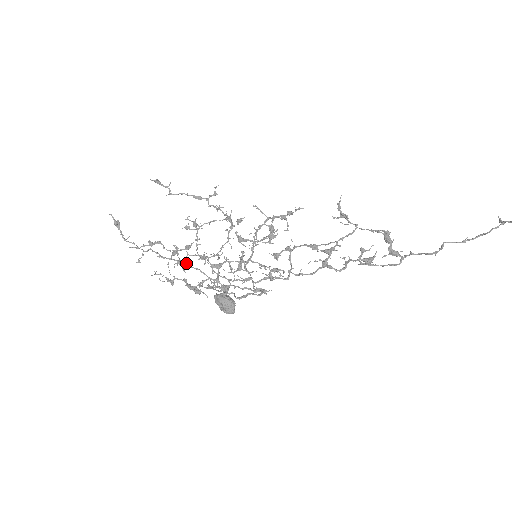
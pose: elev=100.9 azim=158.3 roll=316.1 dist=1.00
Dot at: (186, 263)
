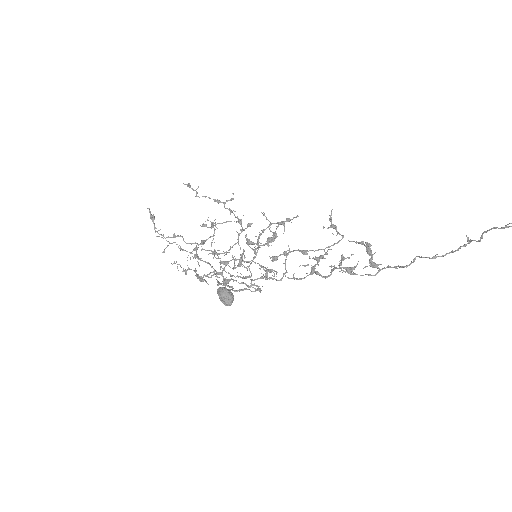
Dot at: (201, 258)
